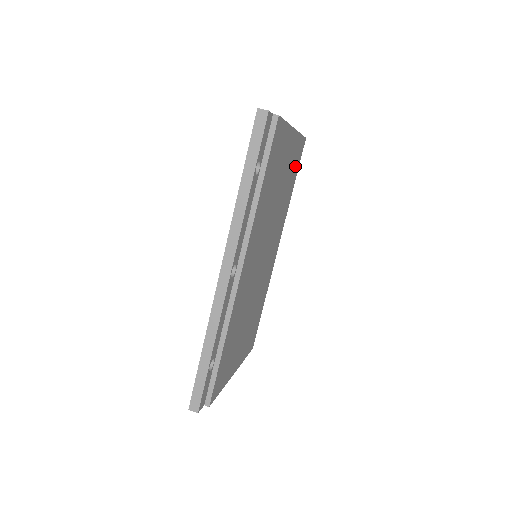
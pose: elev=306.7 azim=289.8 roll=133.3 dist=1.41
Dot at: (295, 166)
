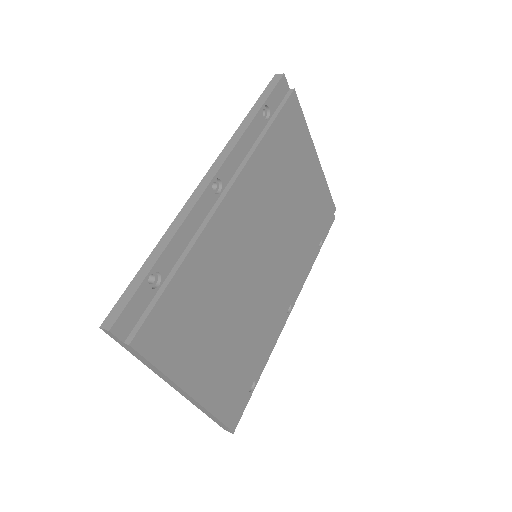
Dot at: (320, 218)
